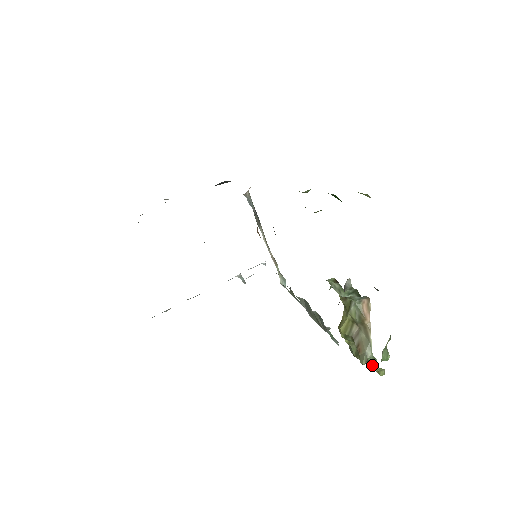
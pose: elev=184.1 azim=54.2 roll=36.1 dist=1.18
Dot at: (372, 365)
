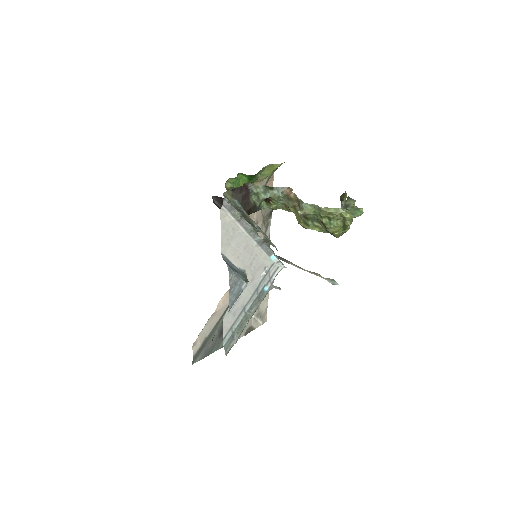
Dot at: (320, 213)
